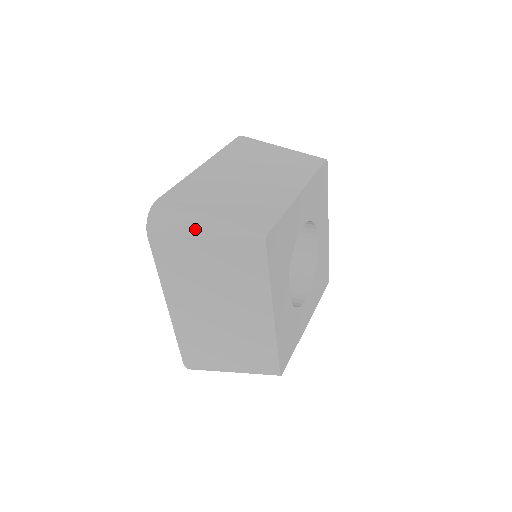
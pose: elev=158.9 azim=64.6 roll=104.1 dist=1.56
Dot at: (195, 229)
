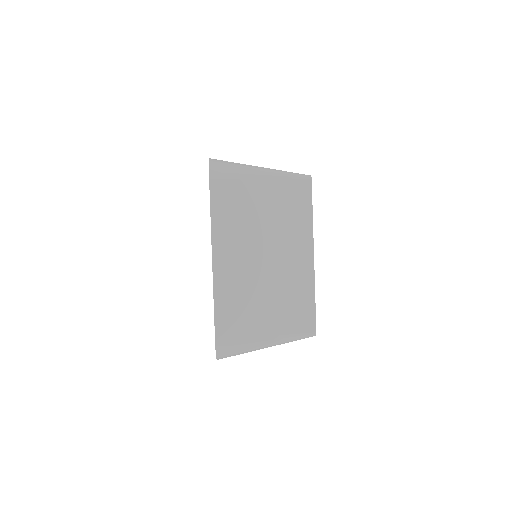
Dot at: (259, 349)
